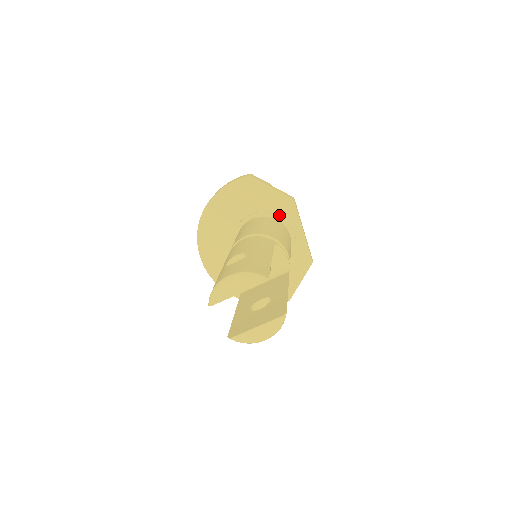
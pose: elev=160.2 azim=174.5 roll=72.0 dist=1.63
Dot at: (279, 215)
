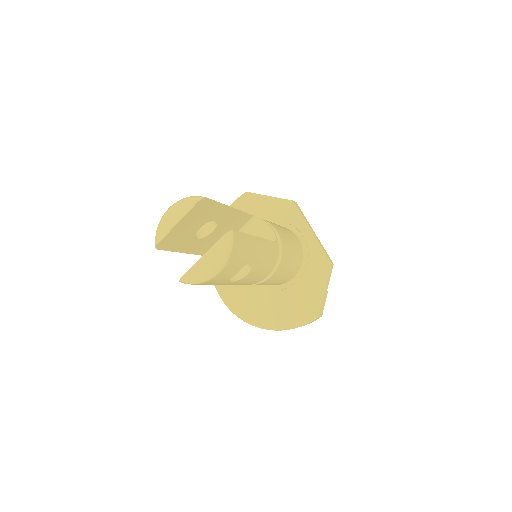
Dot at: (283, 221)
